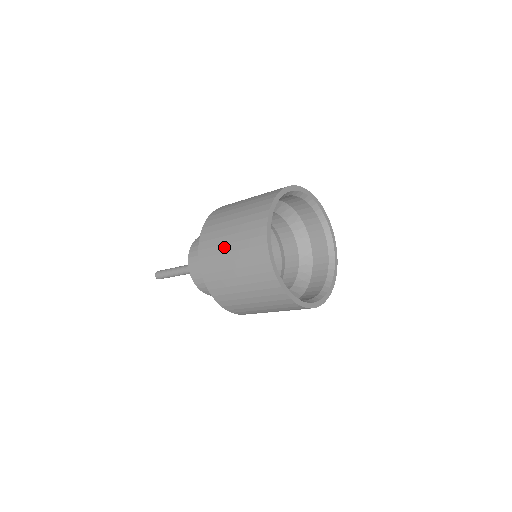
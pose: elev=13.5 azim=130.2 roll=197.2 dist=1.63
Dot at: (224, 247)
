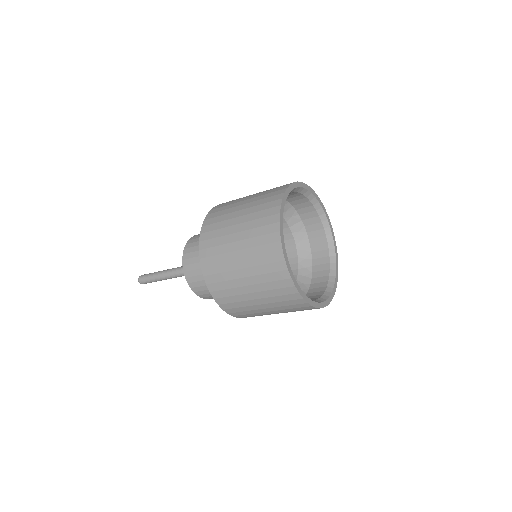
Dot at: (238, 281)
